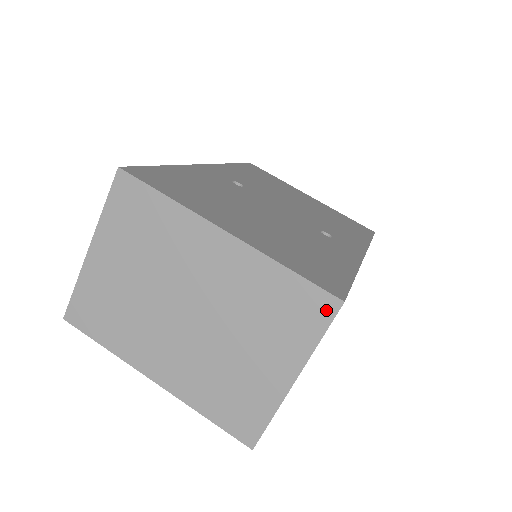
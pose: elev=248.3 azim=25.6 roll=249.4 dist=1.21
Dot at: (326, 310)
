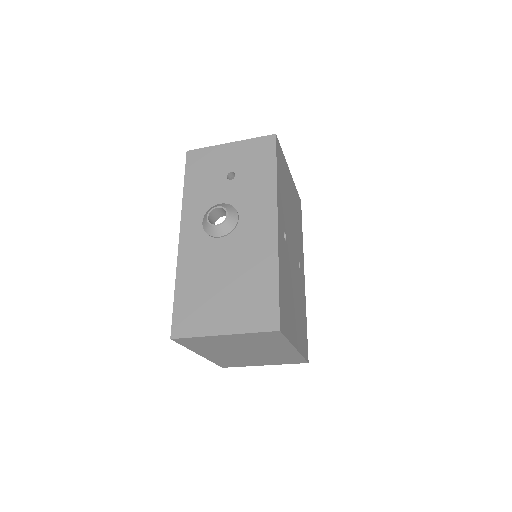
Dot at: (300, 362)
